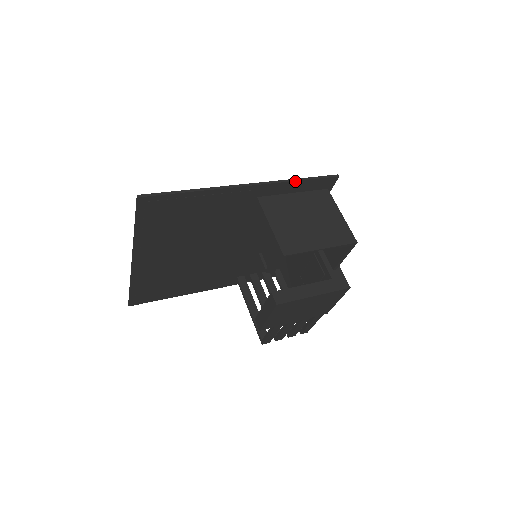
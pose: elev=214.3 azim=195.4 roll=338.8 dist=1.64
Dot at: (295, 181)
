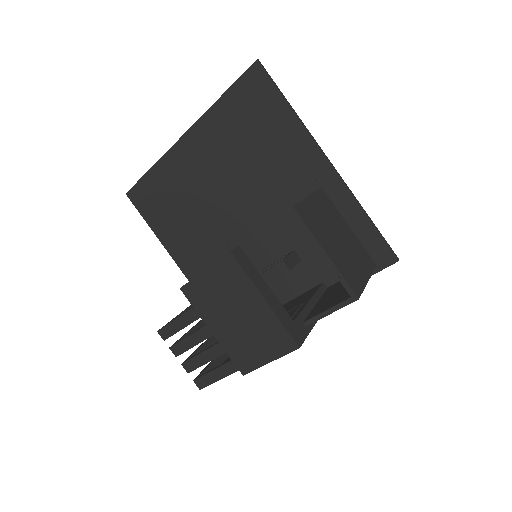
Dot at: (363, 210)
